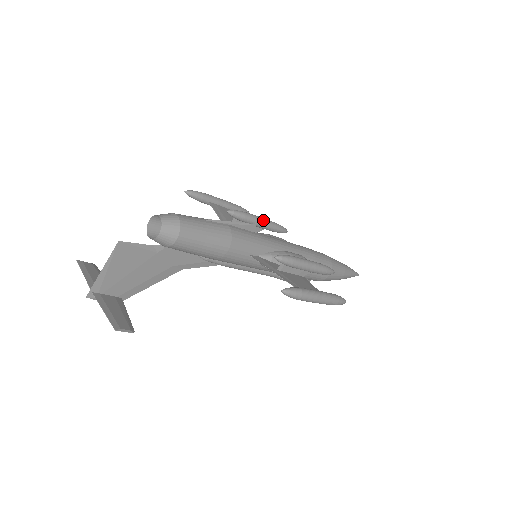
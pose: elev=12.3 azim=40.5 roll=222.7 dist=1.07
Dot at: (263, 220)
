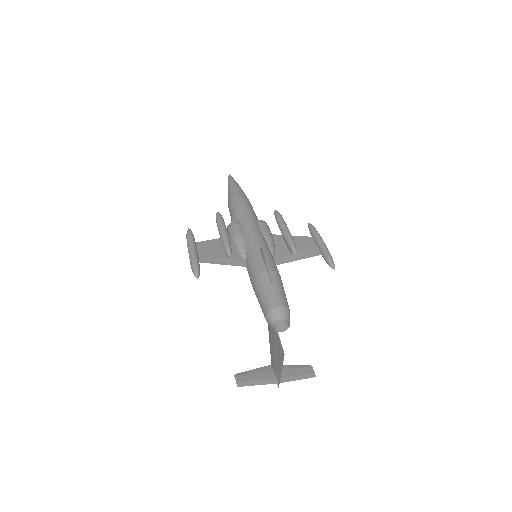
Dot at: (226, 230)
